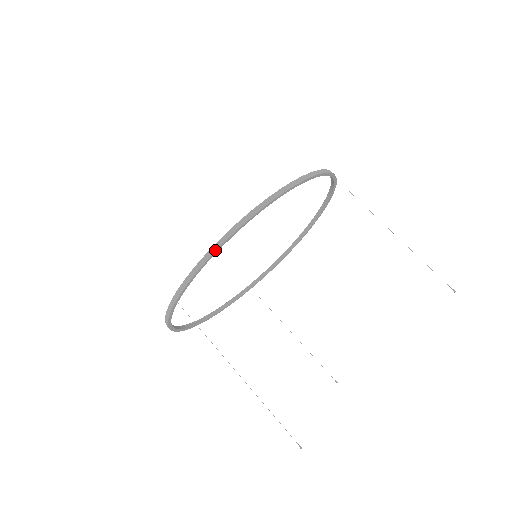
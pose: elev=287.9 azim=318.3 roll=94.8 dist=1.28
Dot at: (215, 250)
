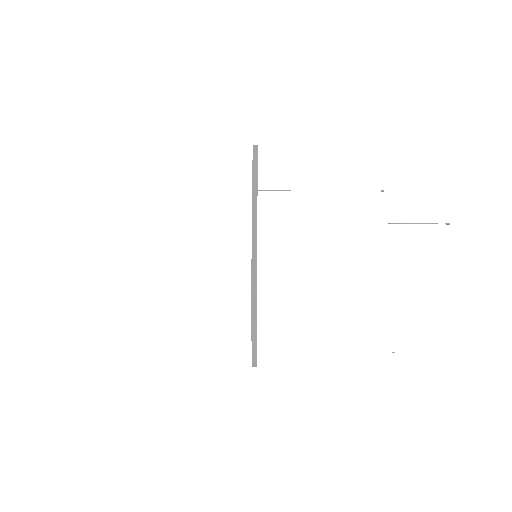
Dot at: (256, 162)
